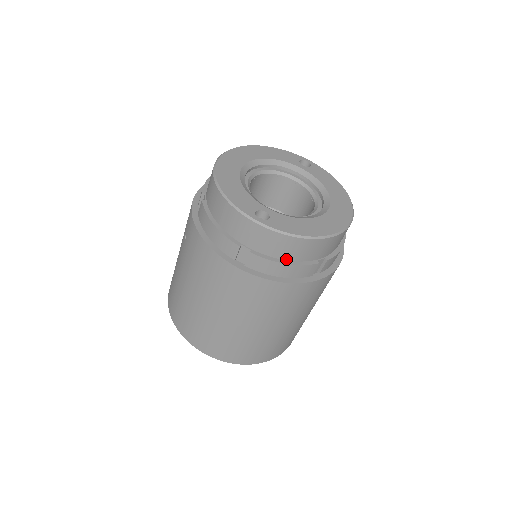
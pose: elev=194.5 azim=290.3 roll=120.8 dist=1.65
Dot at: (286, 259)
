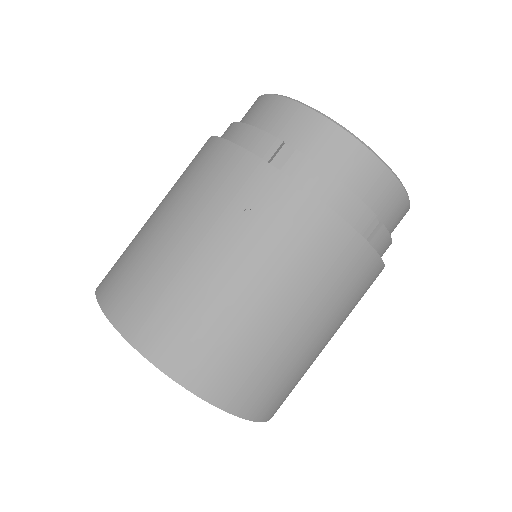
Dot at: occluded
